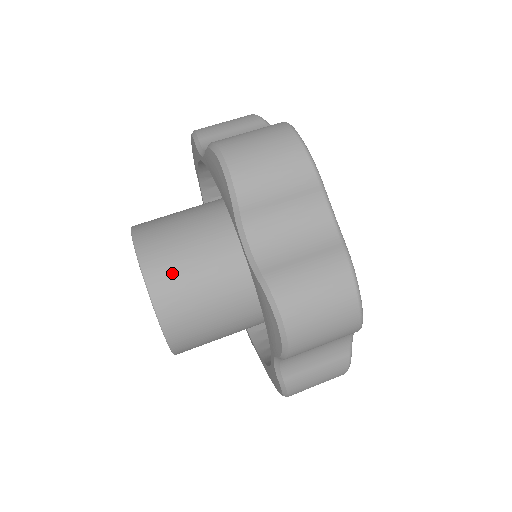
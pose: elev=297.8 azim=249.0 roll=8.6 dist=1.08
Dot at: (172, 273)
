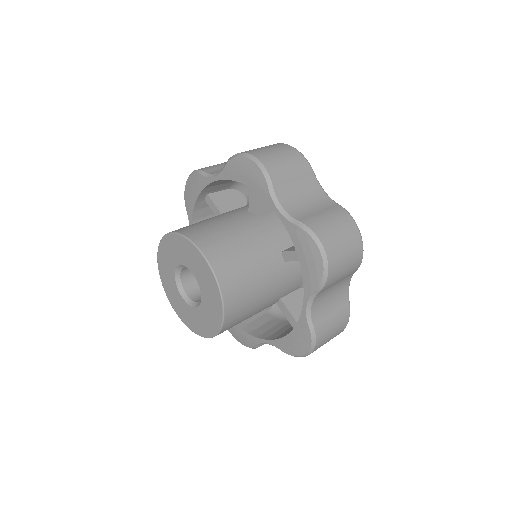
Dot at: occluded
